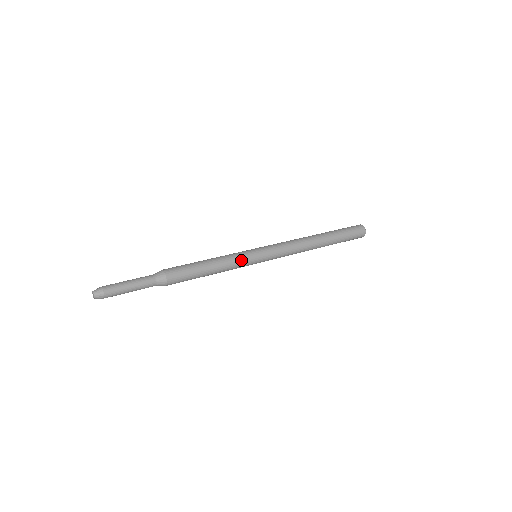
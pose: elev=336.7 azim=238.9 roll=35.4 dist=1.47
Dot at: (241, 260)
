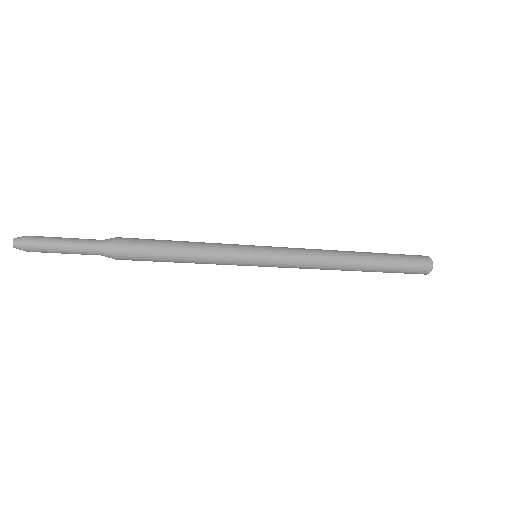
Dot at: (229, 245)
